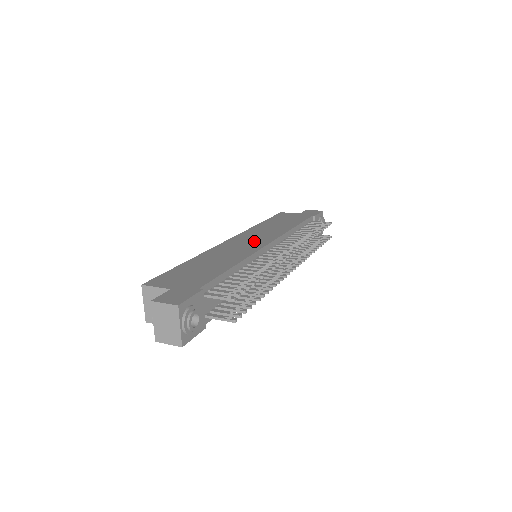
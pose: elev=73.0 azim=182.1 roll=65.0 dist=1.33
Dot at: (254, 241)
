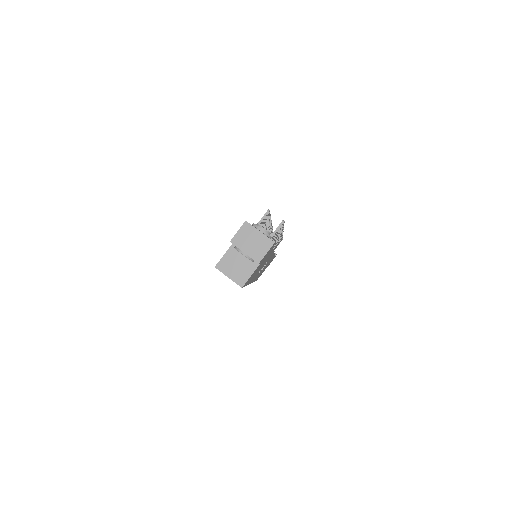
Dot at: occluded
